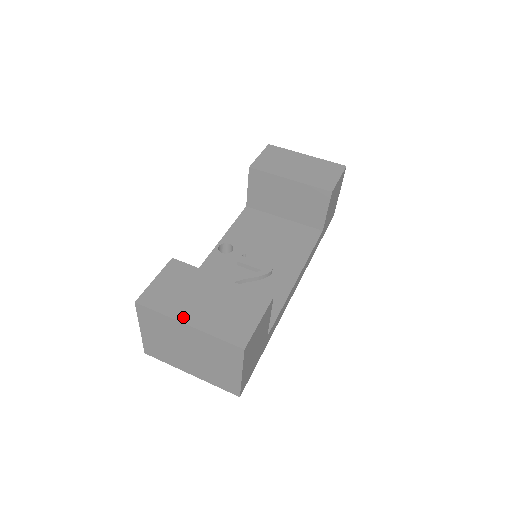
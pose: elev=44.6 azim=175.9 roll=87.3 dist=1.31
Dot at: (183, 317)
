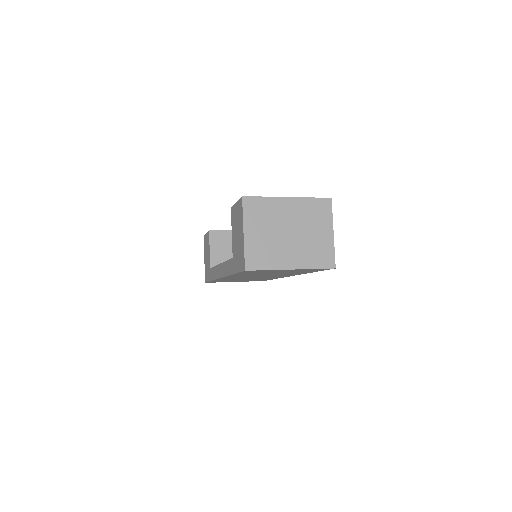
Dot at: (280, 198)
